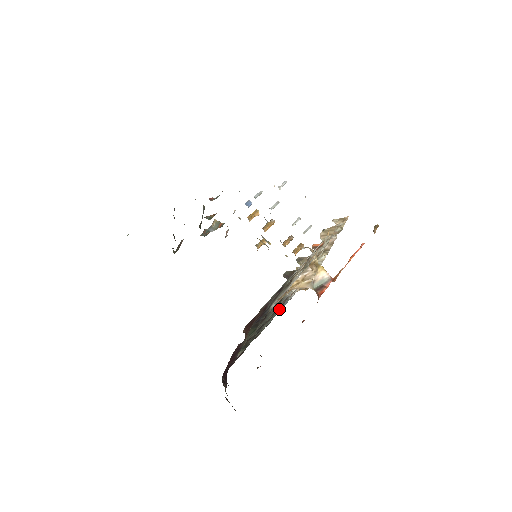
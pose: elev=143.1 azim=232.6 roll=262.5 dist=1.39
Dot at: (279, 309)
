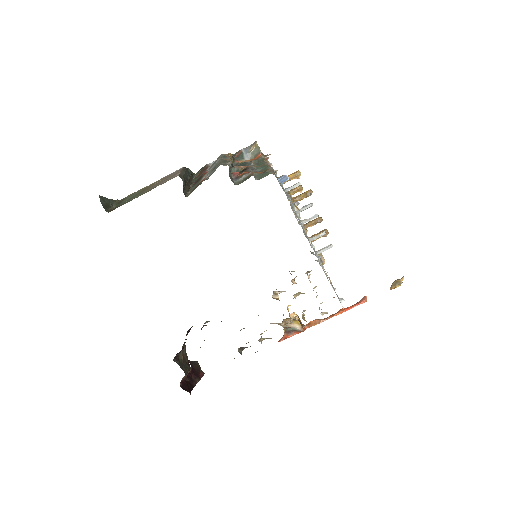
Dot at: occluded
